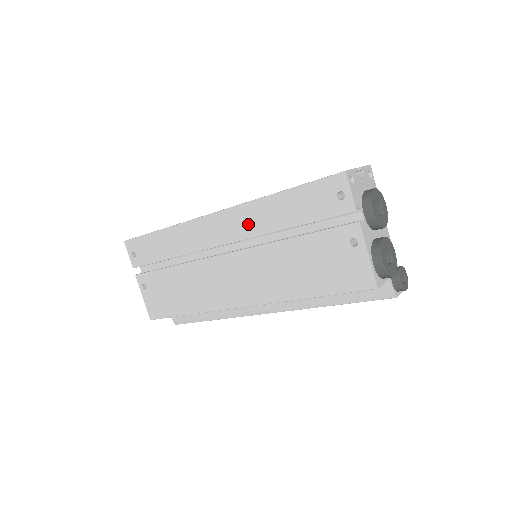
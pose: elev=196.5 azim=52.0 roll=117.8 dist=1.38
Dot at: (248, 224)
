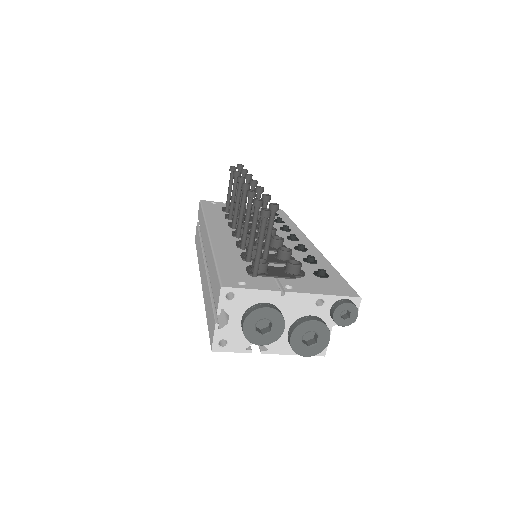
Dot at: occluded
